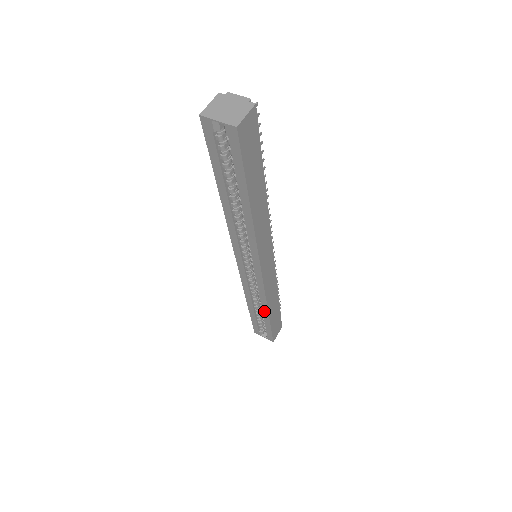
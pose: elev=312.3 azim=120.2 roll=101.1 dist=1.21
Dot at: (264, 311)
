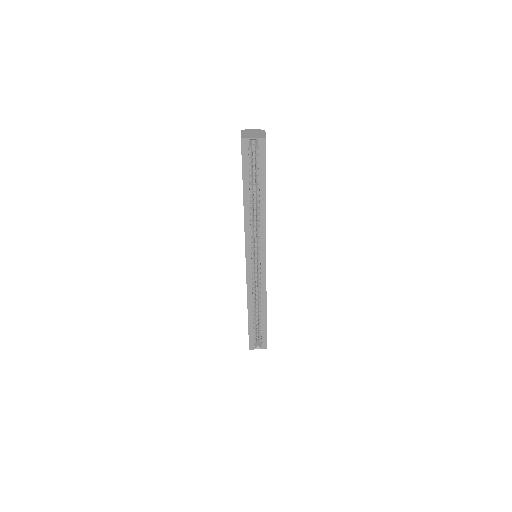
Dot at: (263, 310)
